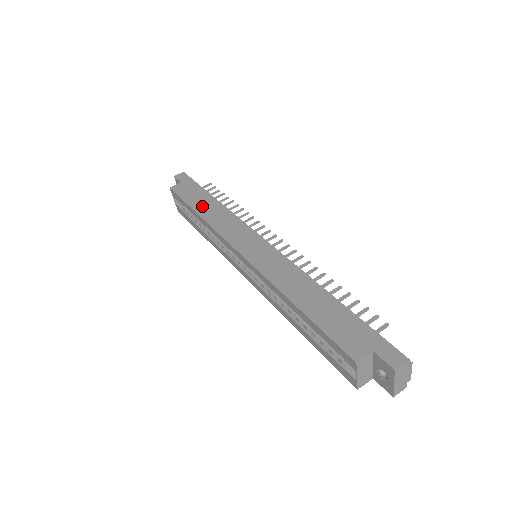
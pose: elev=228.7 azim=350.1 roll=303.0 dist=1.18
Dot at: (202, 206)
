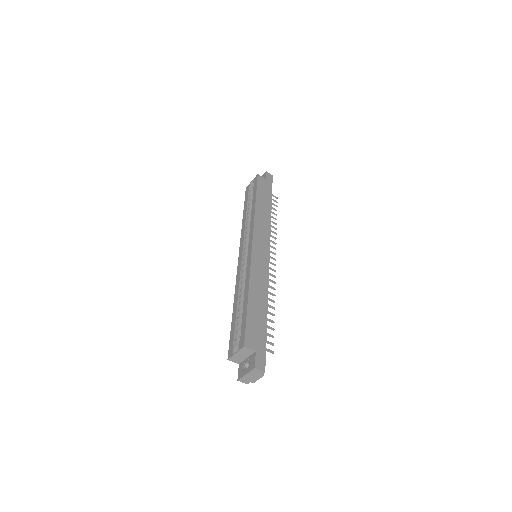
Dot at: (262, 203)
